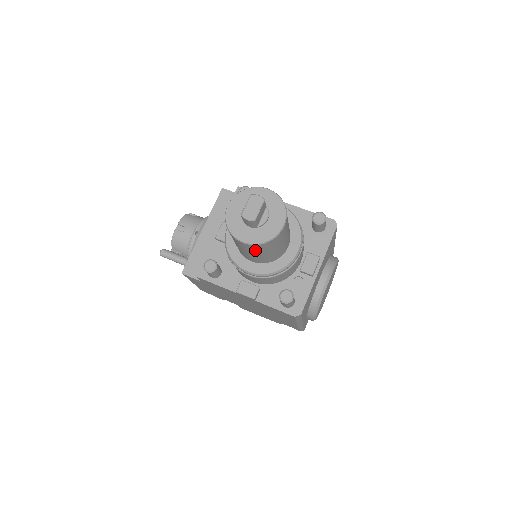
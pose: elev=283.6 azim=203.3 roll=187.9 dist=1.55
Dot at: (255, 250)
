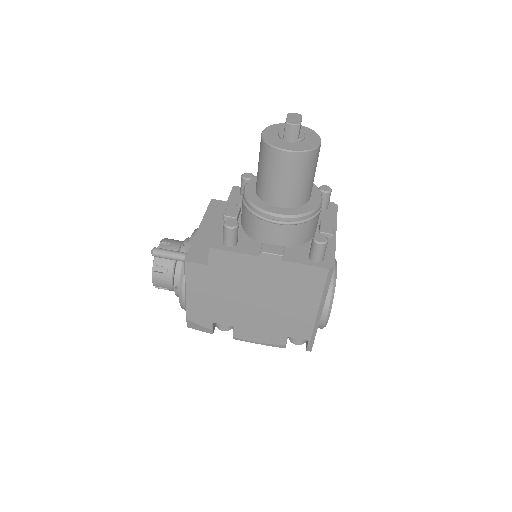
Dot at: (295, 168)
